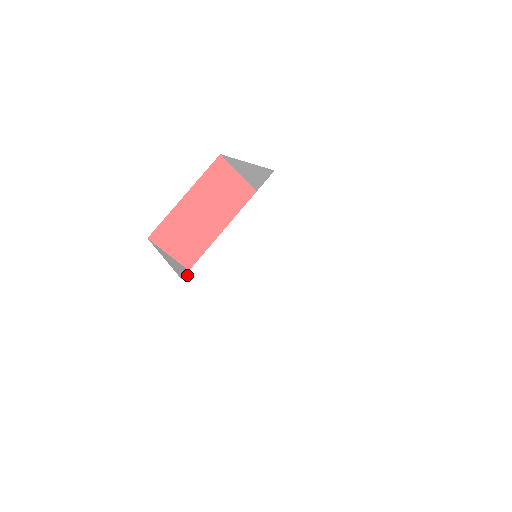
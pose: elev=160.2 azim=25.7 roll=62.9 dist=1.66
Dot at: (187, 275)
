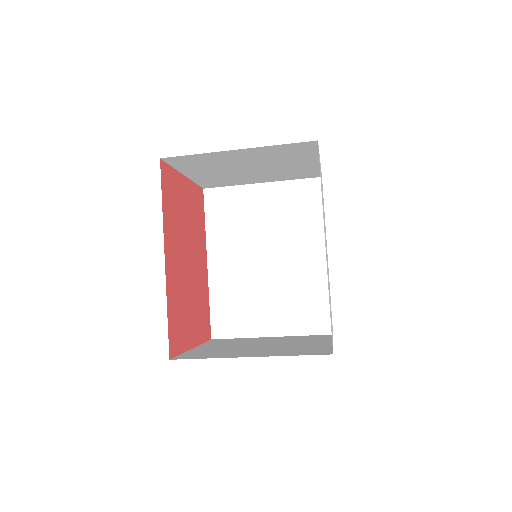
Dot at: occluded
